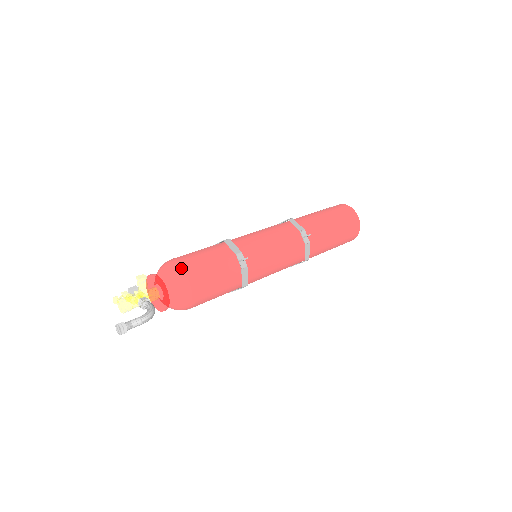
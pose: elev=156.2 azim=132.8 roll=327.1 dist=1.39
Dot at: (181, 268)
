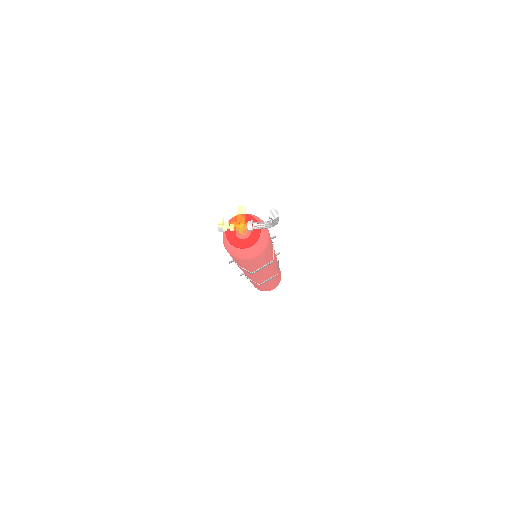
Dot at: occluded
